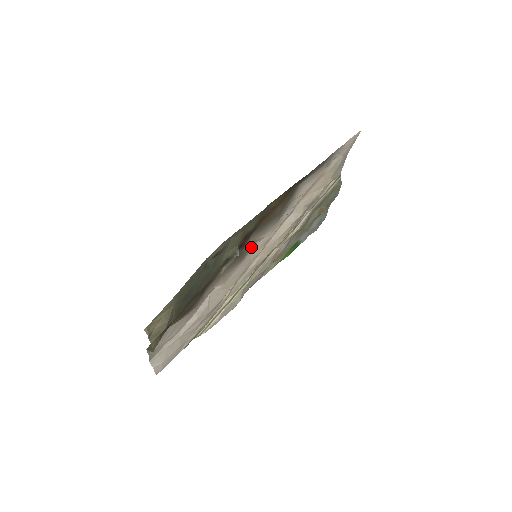
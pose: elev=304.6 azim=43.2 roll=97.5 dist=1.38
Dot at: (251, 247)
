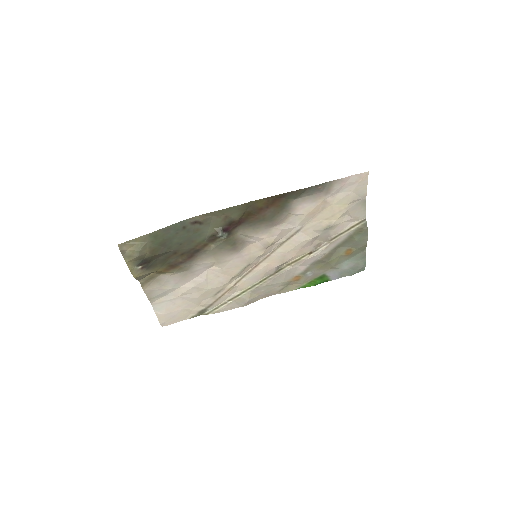
Dot at: (247, 243)
